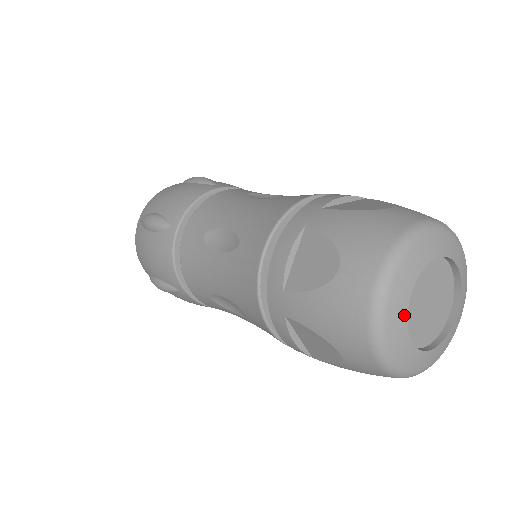
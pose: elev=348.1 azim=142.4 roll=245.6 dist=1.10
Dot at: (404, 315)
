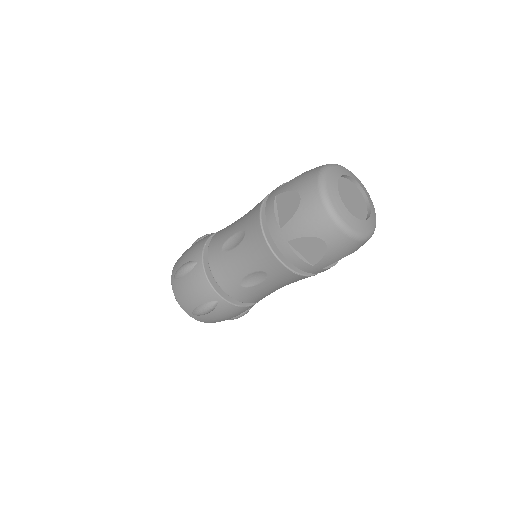
Dot at: (337, 178)
